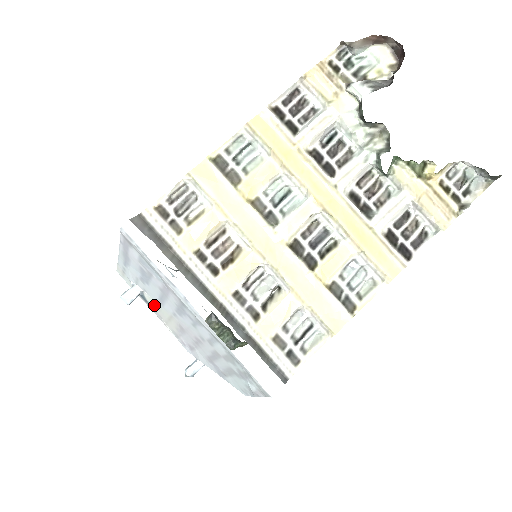
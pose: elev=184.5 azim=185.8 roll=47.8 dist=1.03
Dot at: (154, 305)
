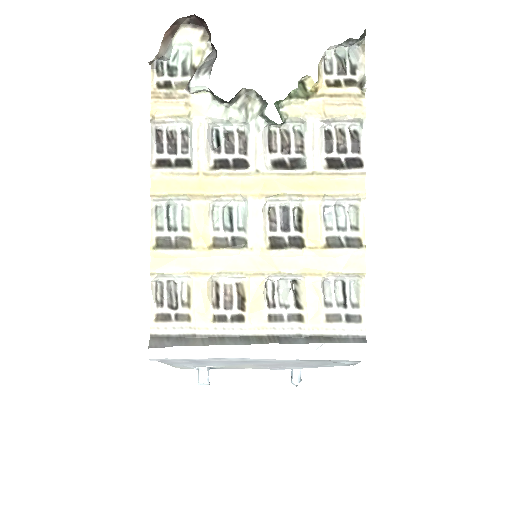
Dot at: (225, 367)
